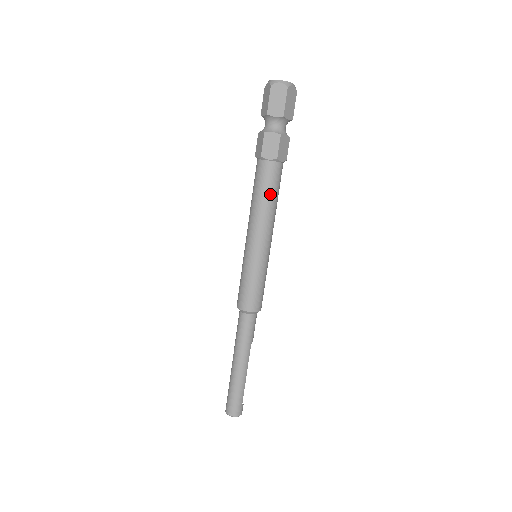
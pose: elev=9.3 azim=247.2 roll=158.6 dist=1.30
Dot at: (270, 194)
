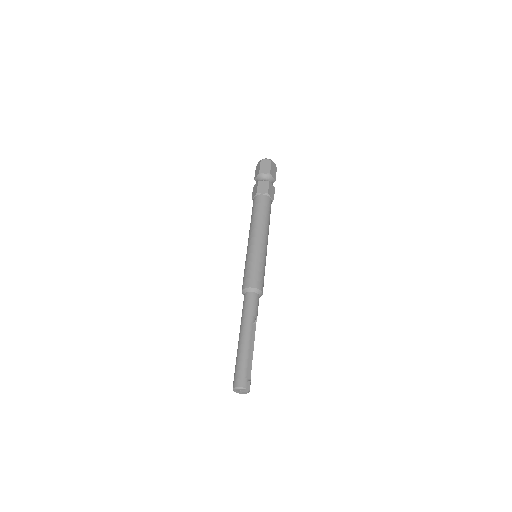
Dot at: (255, 212)
